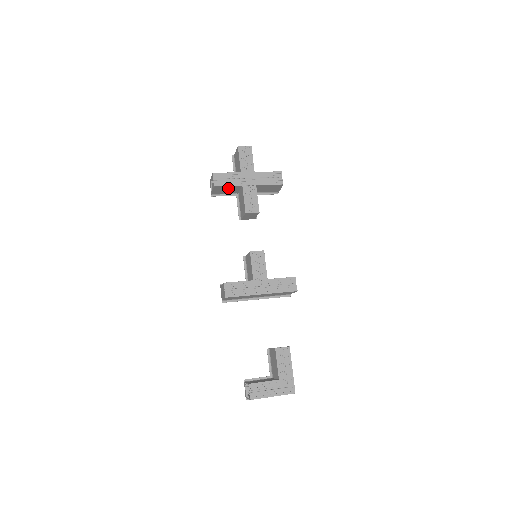
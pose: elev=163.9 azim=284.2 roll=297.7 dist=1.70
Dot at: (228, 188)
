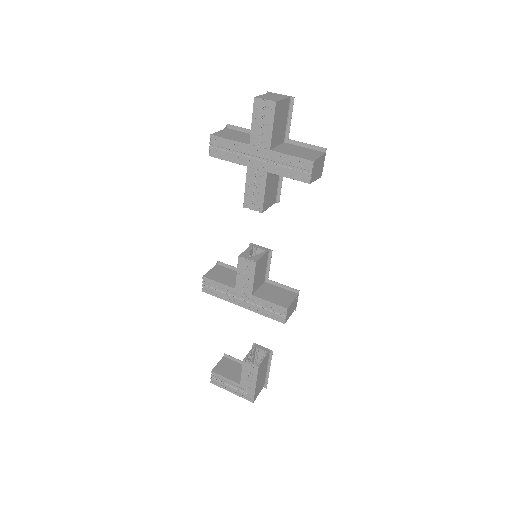
Dot at: occluded
